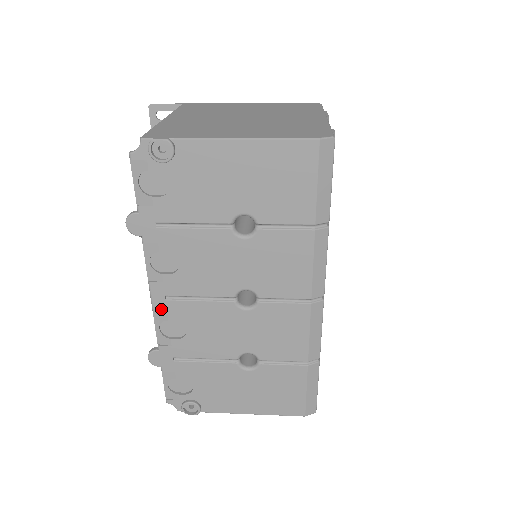
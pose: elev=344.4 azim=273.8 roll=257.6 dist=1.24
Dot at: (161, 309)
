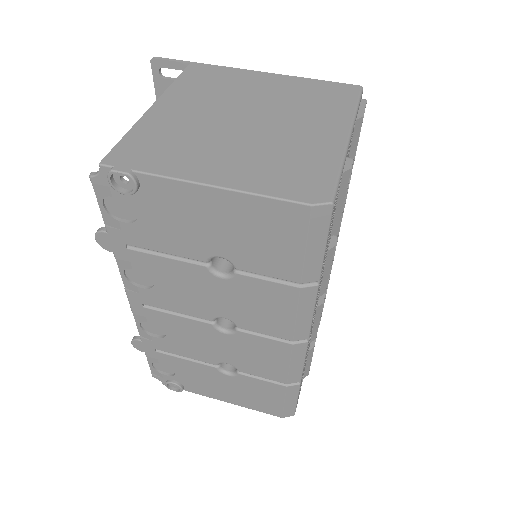
Dot at: (139, 313)
